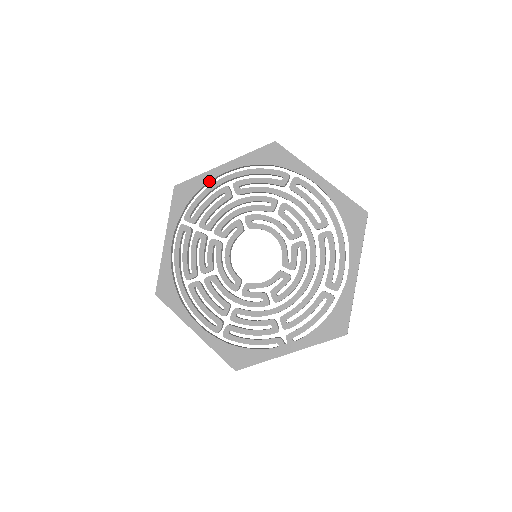
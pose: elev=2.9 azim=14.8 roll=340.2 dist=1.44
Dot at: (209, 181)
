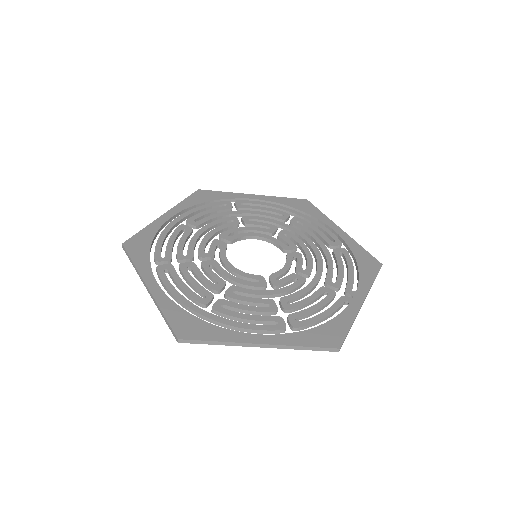
Dot at: (160, 227)
